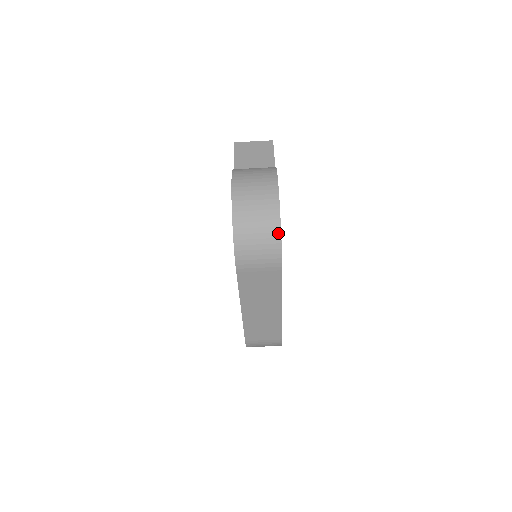
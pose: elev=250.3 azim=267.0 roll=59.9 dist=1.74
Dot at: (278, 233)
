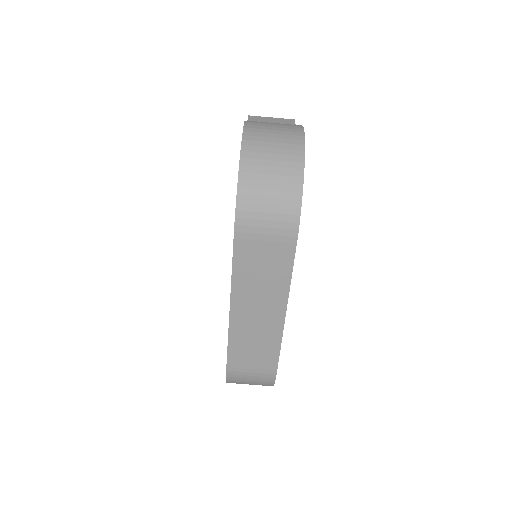
Dot at: (299, 185)
